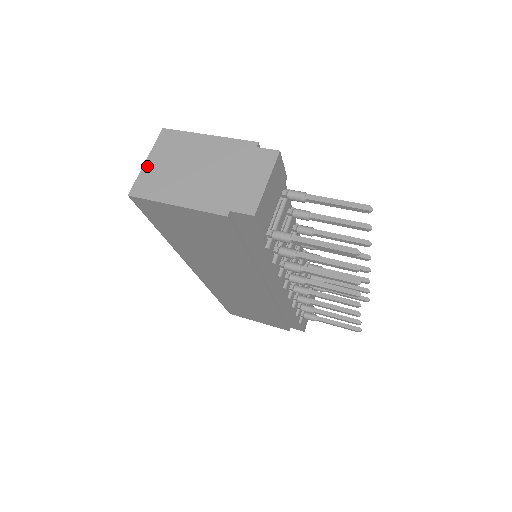
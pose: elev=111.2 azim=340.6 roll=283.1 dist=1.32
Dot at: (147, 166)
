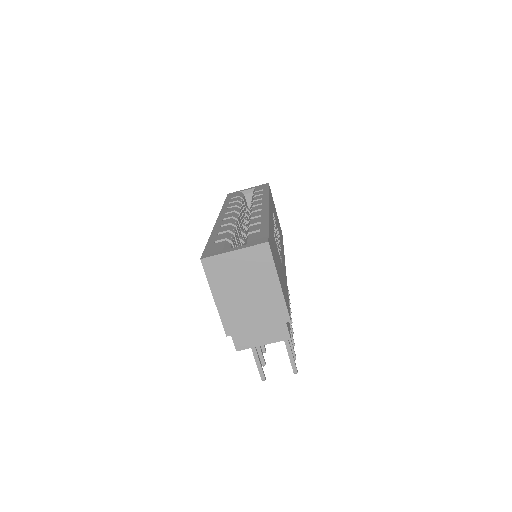
Dot at: (230, 255)
